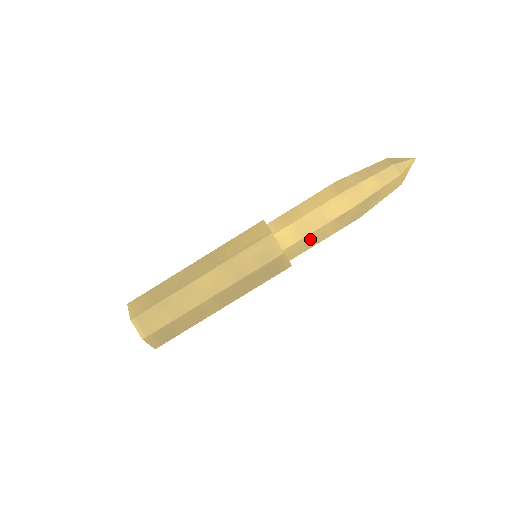
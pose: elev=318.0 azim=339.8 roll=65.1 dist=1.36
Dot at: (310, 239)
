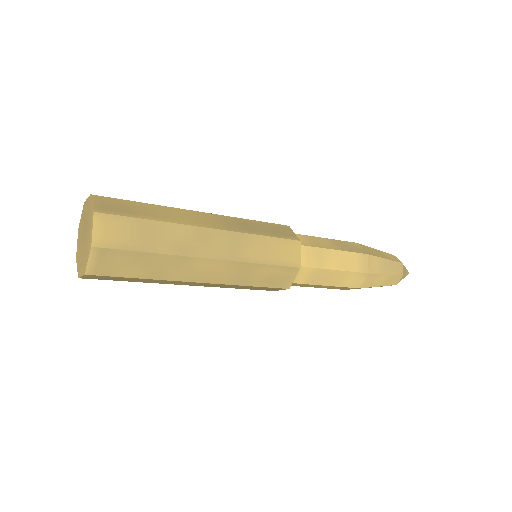
Dot at: (310, 285)
